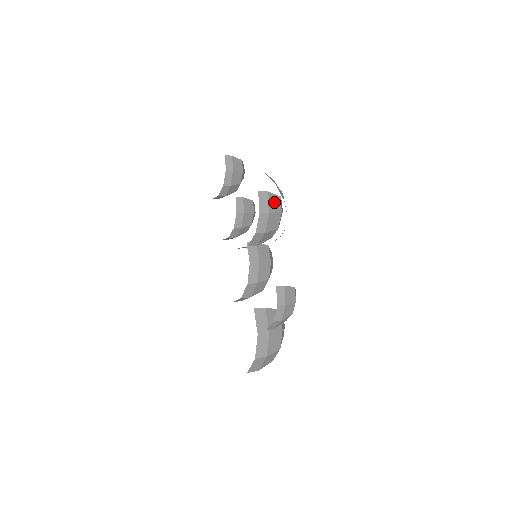
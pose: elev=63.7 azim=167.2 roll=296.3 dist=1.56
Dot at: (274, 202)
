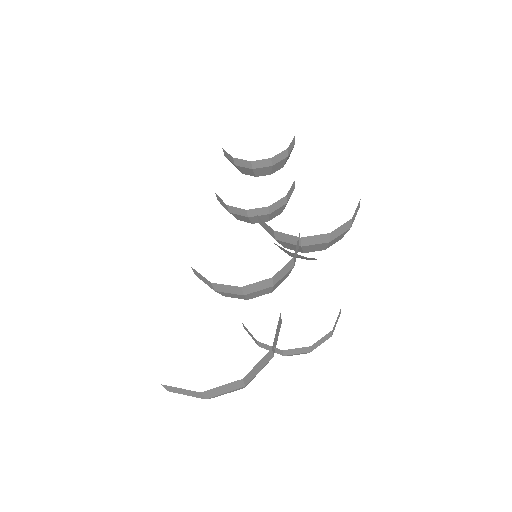
Dot at: occluded
